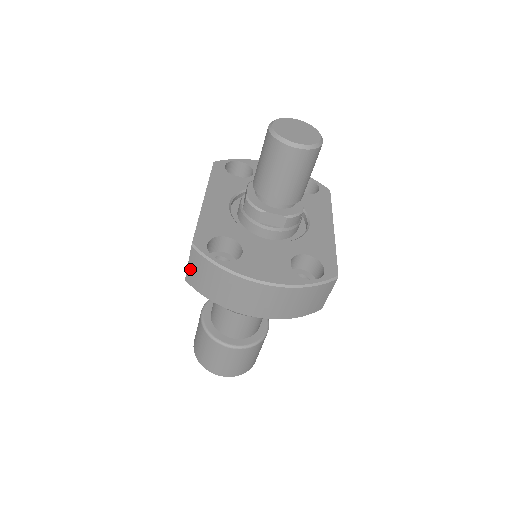
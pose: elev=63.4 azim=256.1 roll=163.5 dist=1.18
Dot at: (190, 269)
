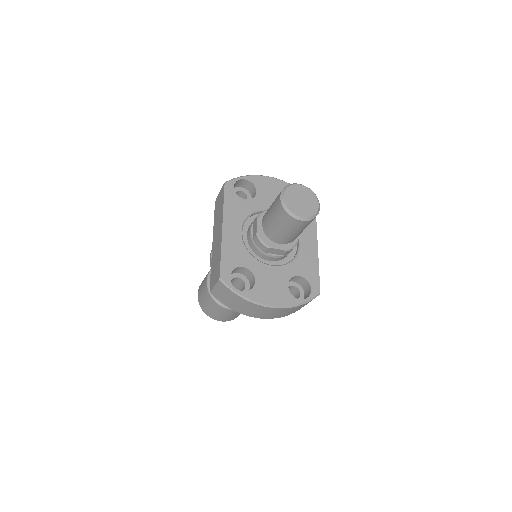
Dot at: (216, 289)
